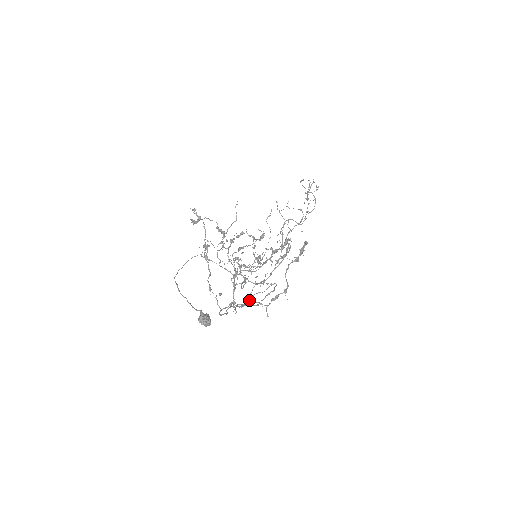
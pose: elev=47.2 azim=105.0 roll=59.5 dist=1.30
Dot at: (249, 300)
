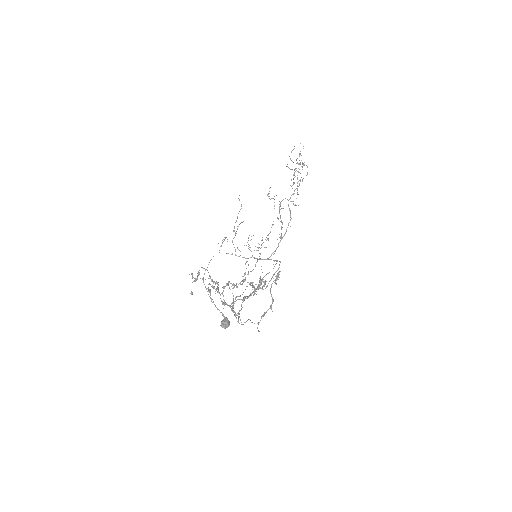
Dot at: (258, 289)
